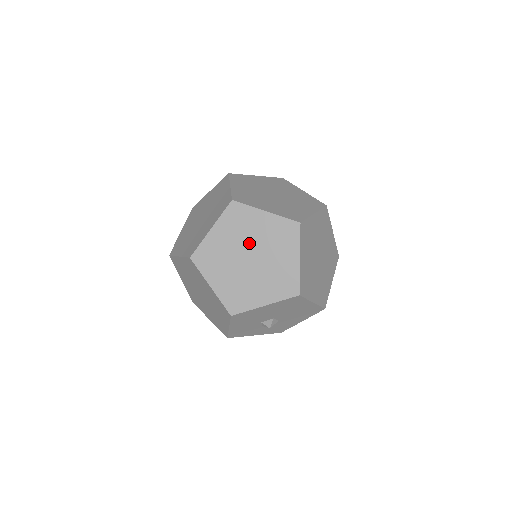
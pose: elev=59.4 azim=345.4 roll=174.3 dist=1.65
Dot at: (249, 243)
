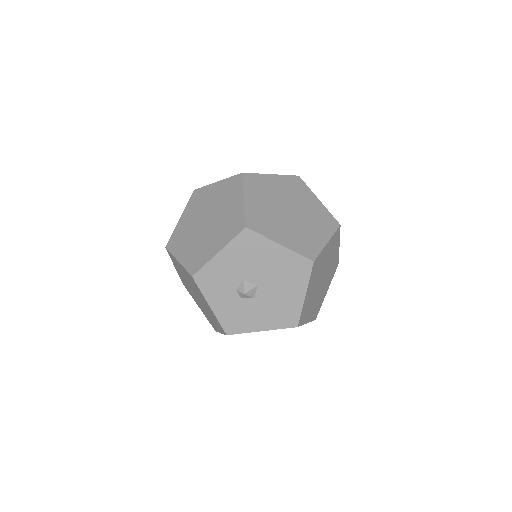
Dot at: (295, 203)
